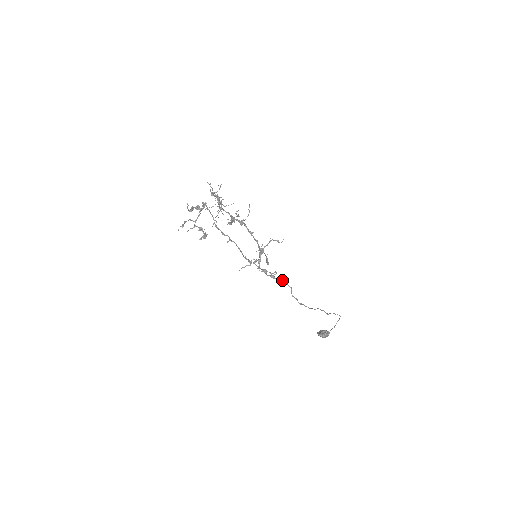
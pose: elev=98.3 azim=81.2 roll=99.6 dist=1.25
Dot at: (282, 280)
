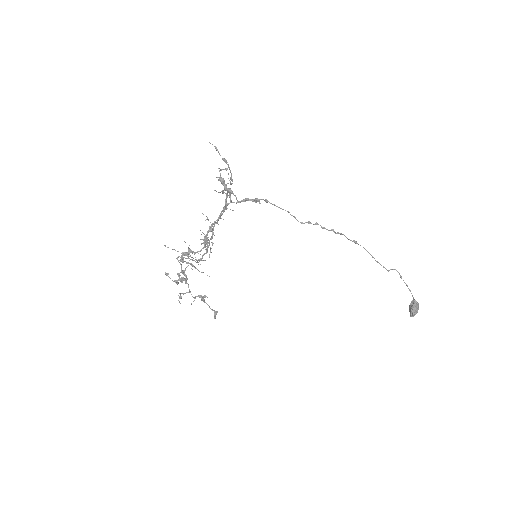
Dot at: (270, 203)
